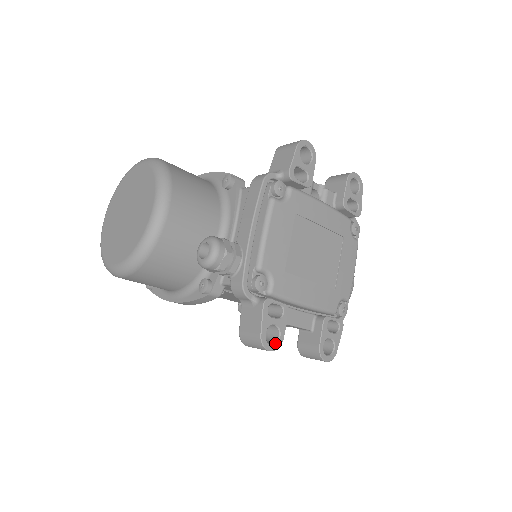
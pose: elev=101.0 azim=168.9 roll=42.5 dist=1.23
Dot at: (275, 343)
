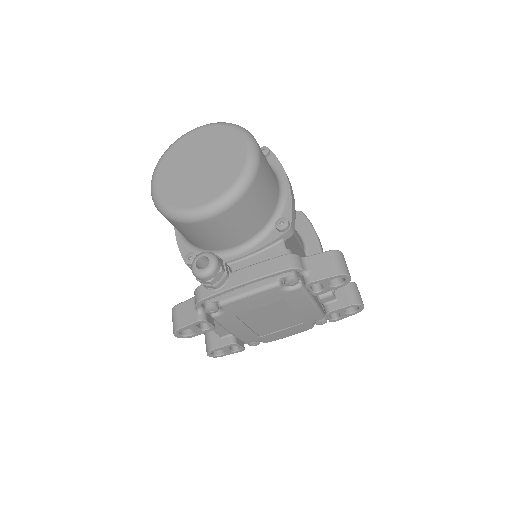
Dot at: (184, 336)
